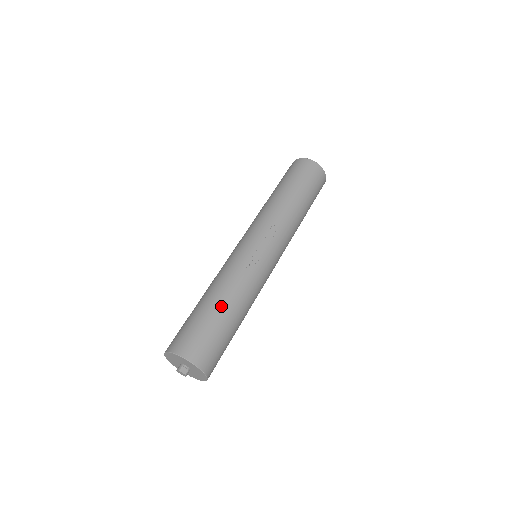
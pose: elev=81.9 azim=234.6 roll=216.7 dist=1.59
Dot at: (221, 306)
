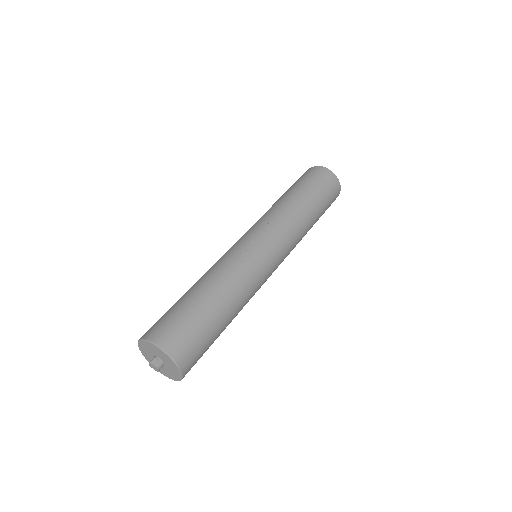
Dot at: (202, 293)
